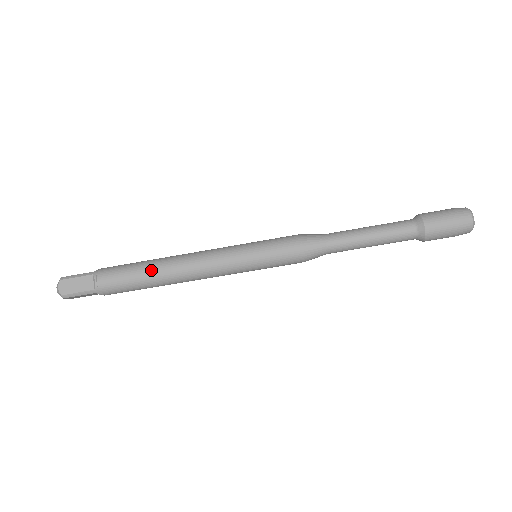
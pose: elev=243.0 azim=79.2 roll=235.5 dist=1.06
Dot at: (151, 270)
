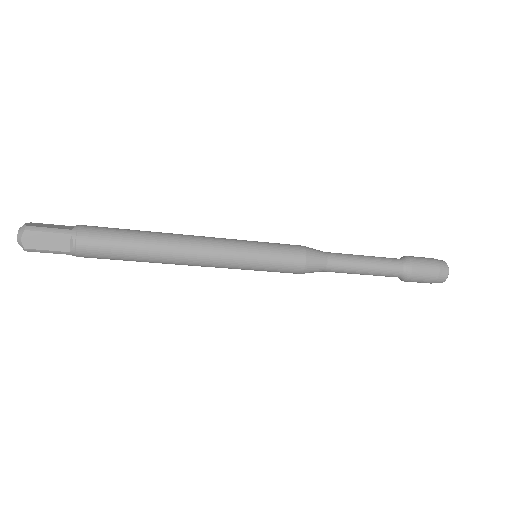
Dot at: (145, 248)
